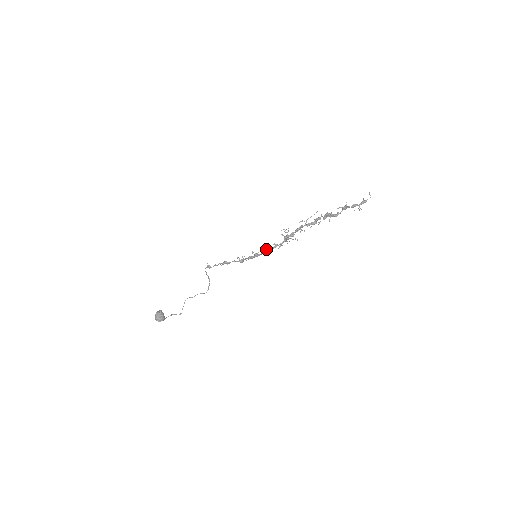
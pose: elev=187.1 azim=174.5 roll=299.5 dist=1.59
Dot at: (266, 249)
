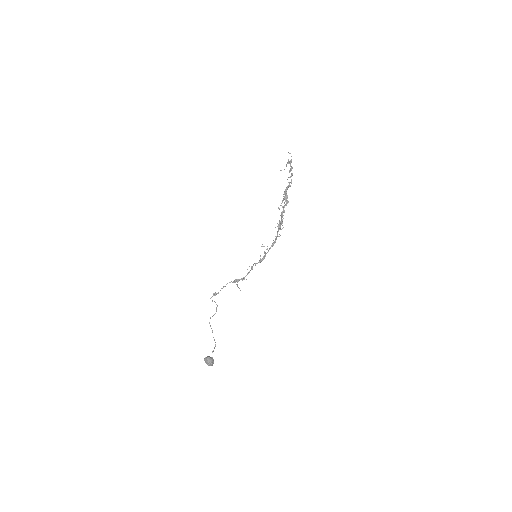
Dot at: (272, 246)
